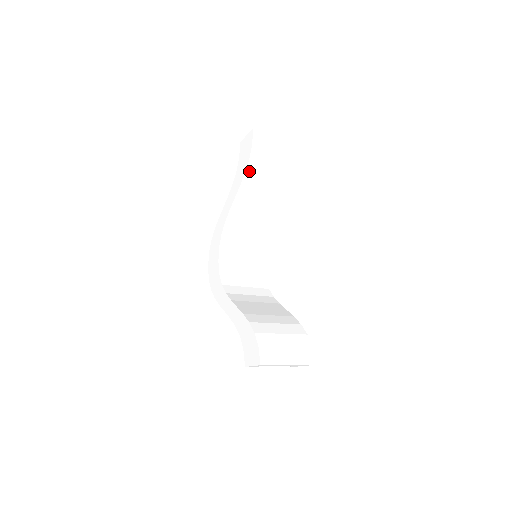
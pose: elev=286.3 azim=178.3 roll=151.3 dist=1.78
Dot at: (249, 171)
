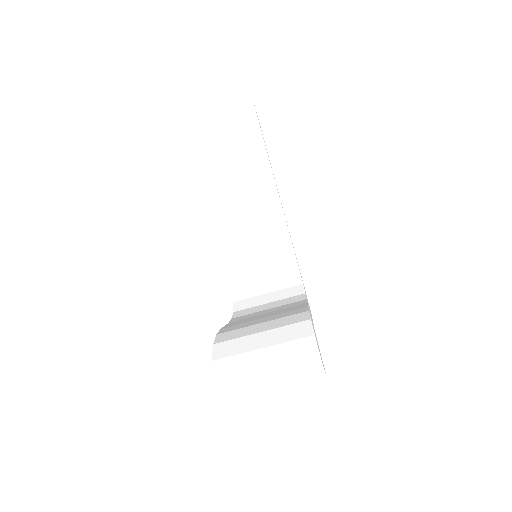
Dot at: (201, 164)
